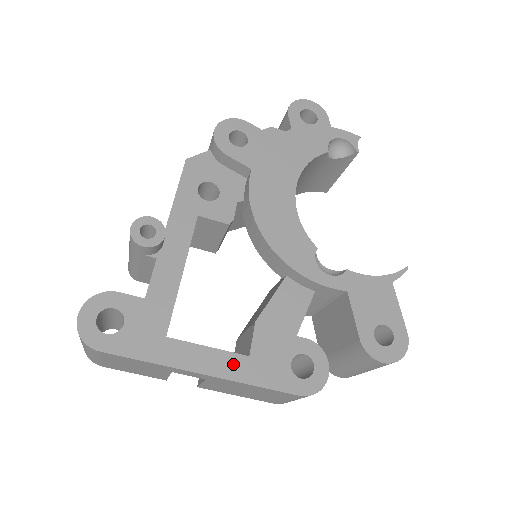
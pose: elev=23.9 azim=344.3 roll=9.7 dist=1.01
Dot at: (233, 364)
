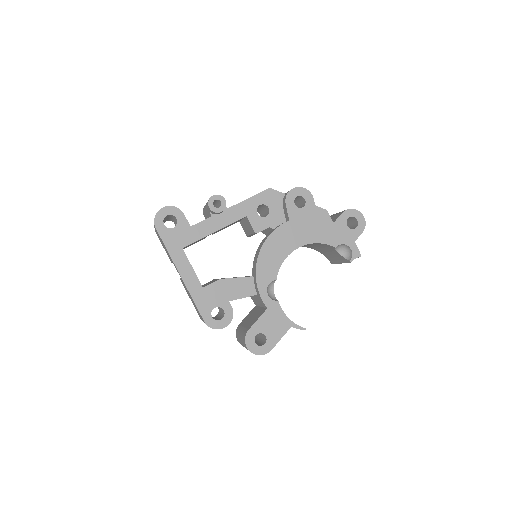
Dot at: (194, 284)
